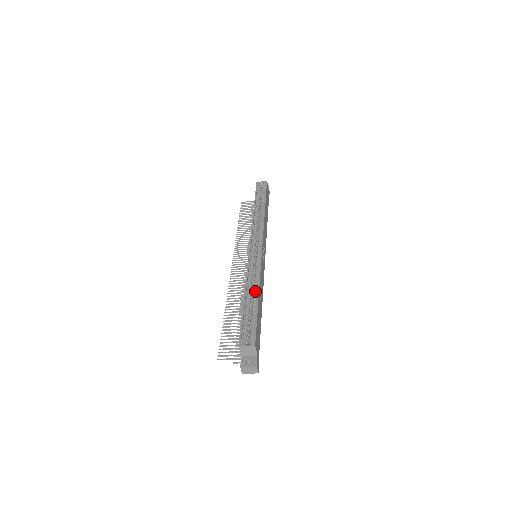
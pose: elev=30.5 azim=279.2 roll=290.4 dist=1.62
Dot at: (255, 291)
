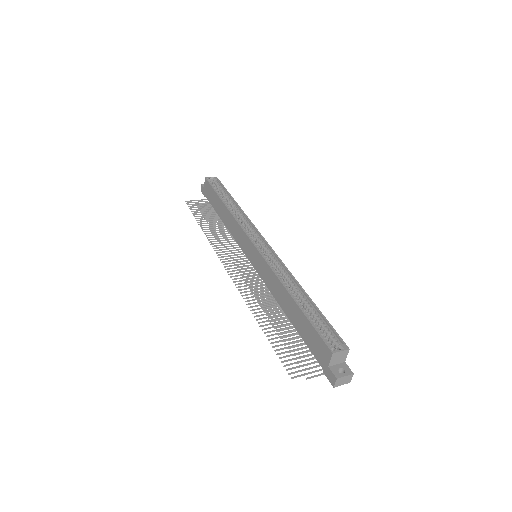
Dot at: (298, 291)
